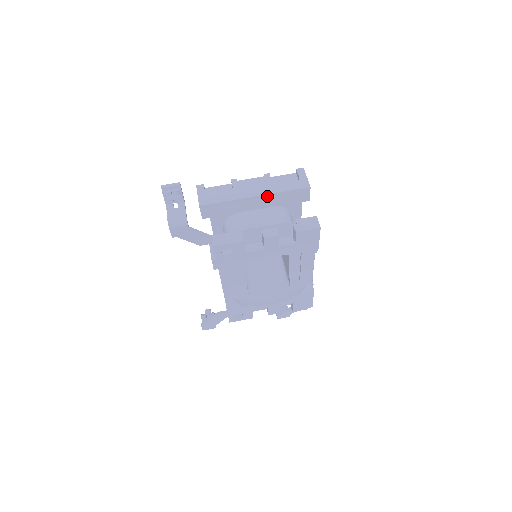
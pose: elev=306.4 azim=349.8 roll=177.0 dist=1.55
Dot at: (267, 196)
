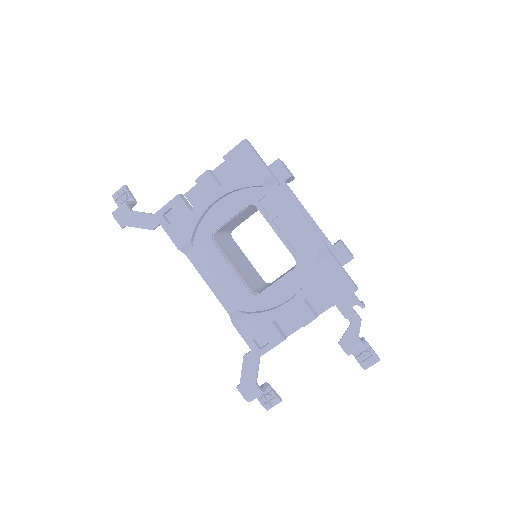
Dot at: occluded
